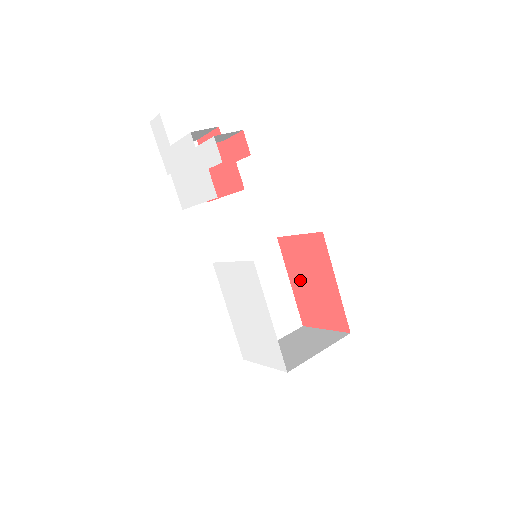
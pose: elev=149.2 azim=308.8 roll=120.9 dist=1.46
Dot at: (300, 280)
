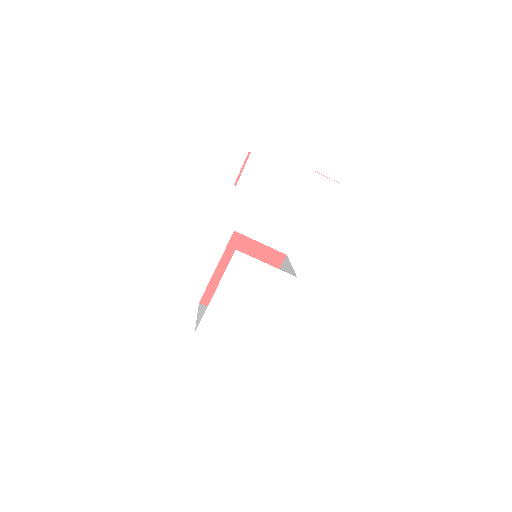
Dot at: occluded
